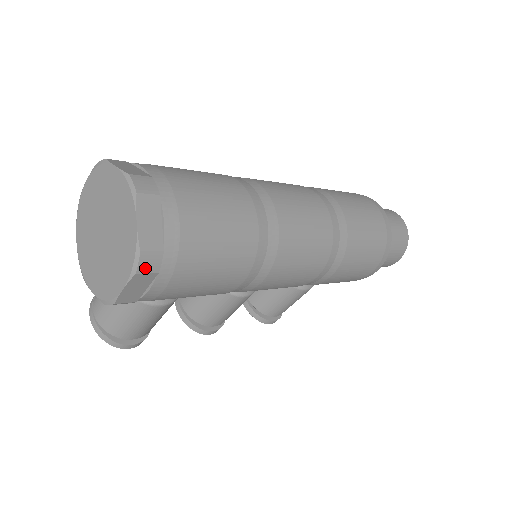
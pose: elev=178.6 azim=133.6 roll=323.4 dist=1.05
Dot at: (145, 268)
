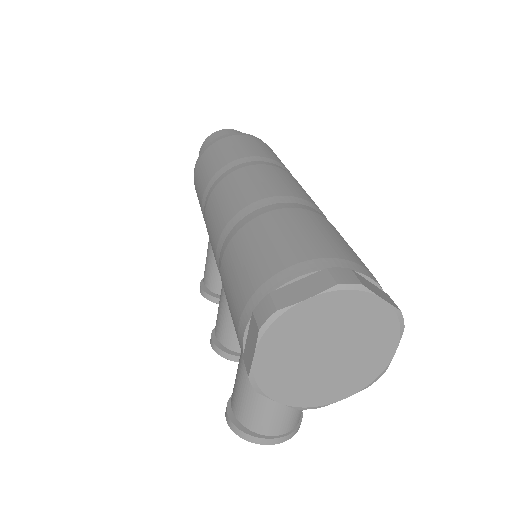
Dot at: occluded
